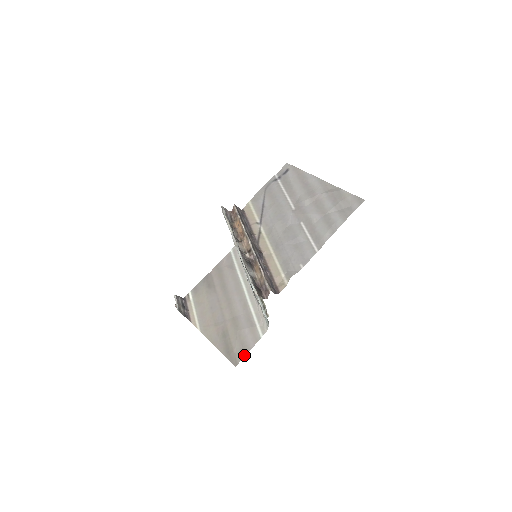
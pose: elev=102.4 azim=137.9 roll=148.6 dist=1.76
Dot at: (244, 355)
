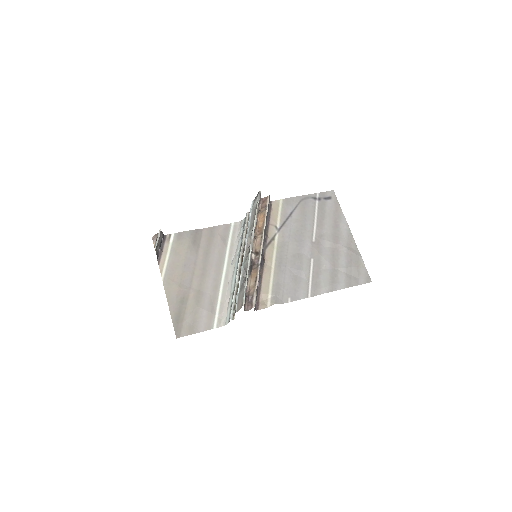
Dot at: (190, 333)
